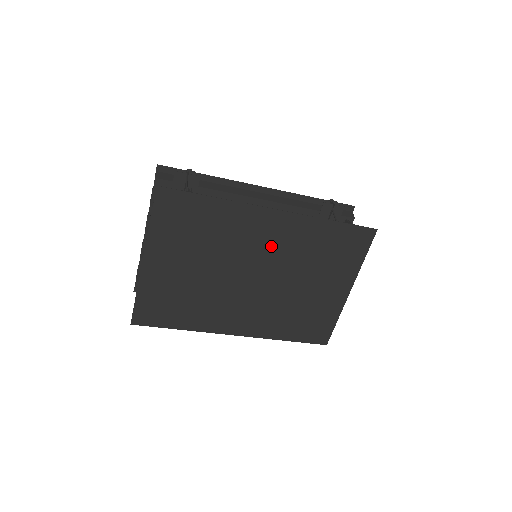
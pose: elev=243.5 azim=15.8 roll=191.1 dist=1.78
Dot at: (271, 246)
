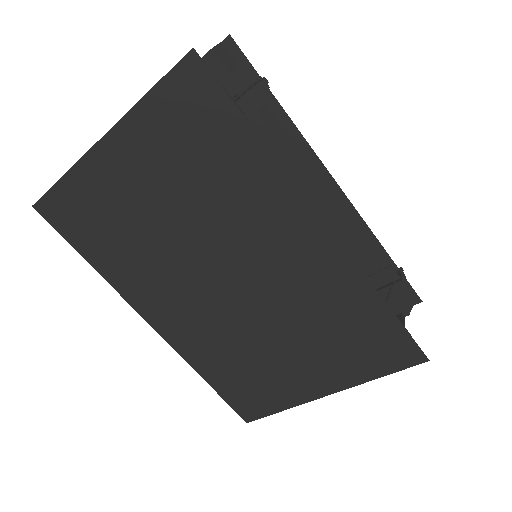
Dot at: (280, 264)
